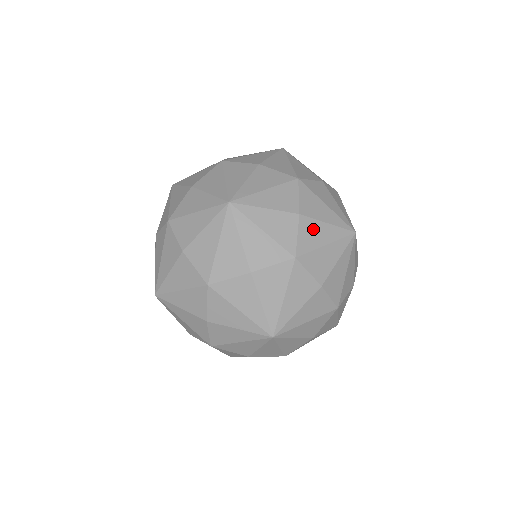
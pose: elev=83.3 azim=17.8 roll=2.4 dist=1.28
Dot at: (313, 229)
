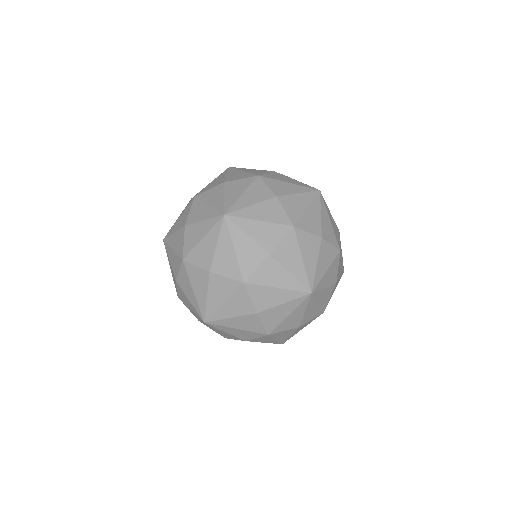
Dot at: occluded
